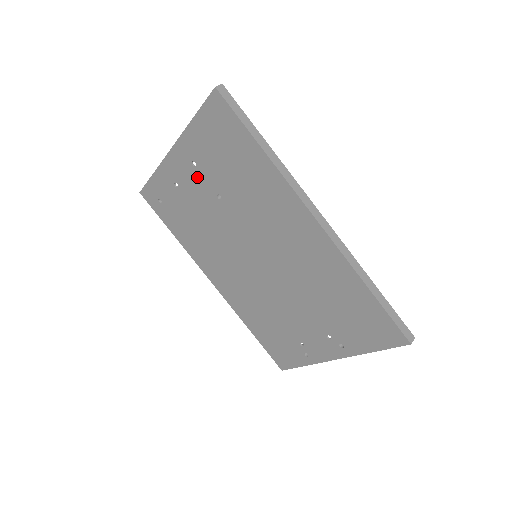
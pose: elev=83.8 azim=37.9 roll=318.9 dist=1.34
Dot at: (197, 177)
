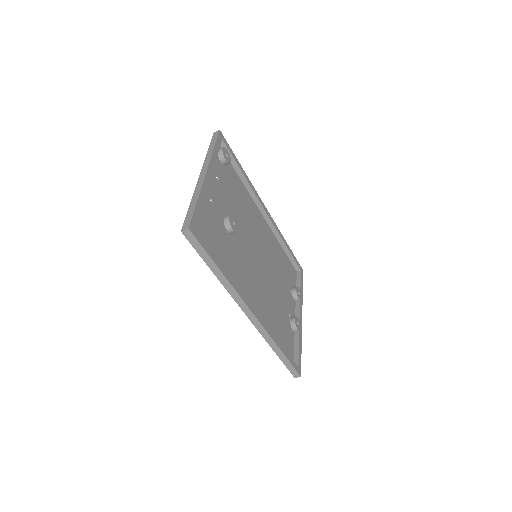
Dot at: (216, 203)
